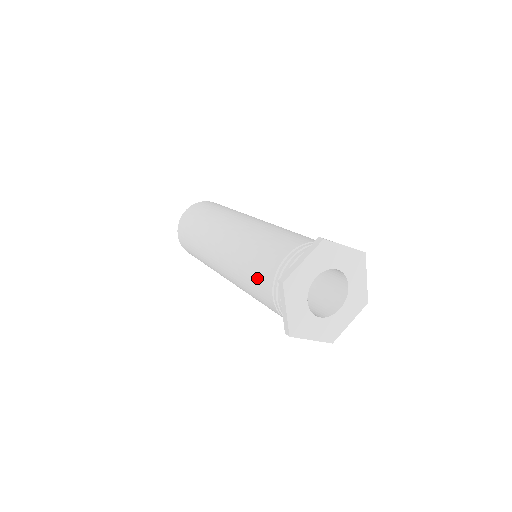
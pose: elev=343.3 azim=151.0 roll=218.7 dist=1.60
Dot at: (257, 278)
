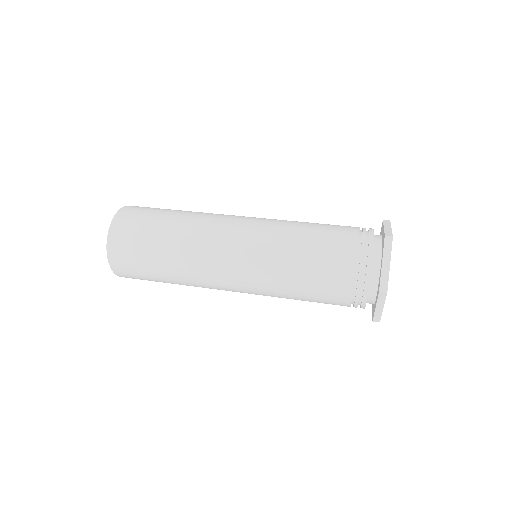
Dot at: (323, 290)
